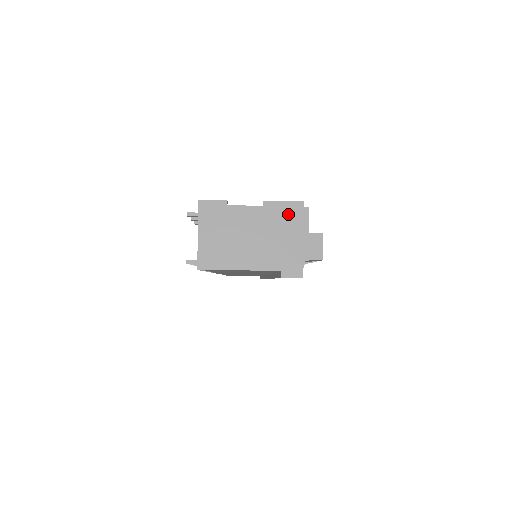
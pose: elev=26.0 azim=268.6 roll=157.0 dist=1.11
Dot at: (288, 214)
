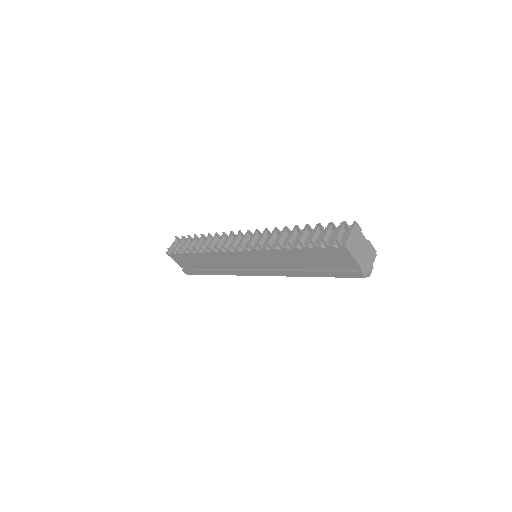
Dot at: (372, 251)
